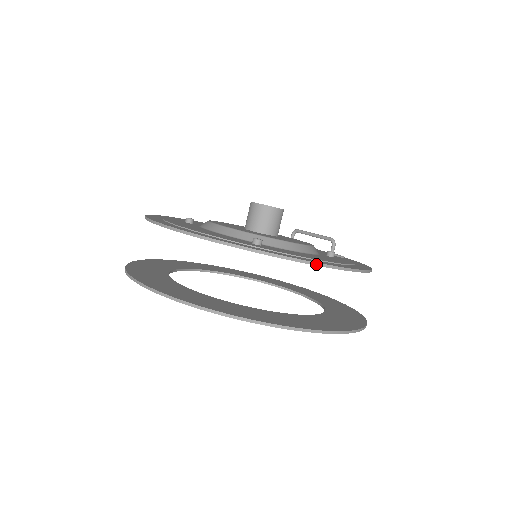
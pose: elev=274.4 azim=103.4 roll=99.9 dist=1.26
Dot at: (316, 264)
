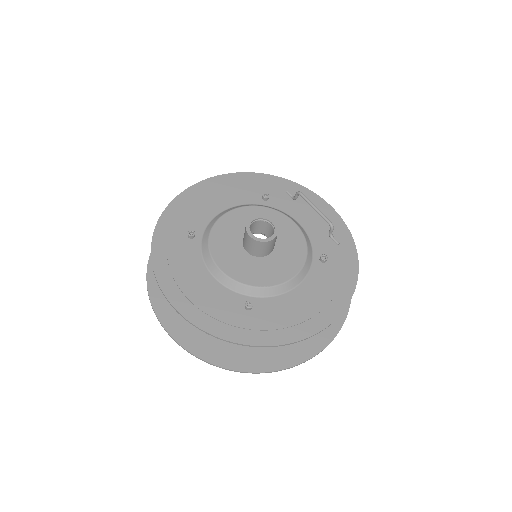
Dot at: occluded
